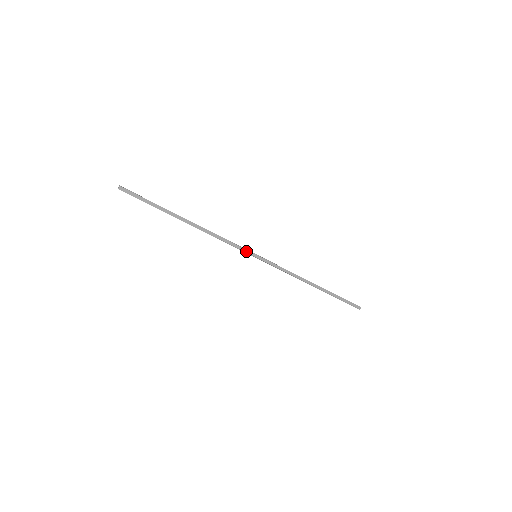
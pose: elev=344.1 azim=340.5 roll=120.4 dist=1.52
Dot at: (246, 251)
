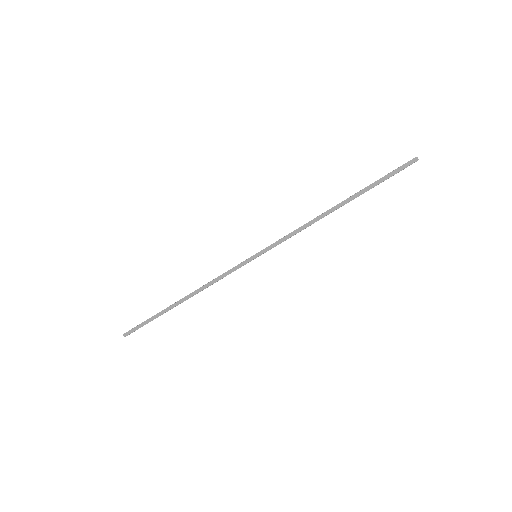
Dot at: (244, 263)
